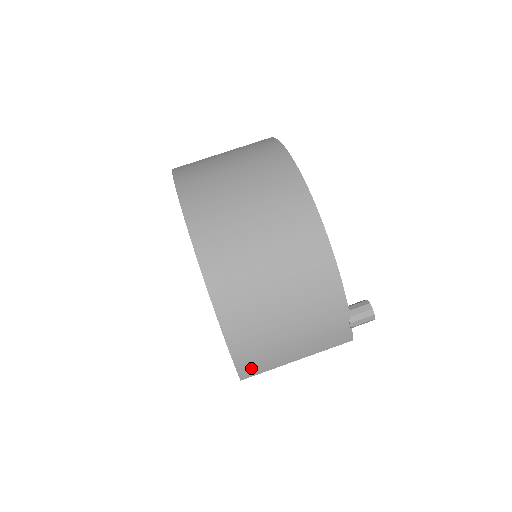
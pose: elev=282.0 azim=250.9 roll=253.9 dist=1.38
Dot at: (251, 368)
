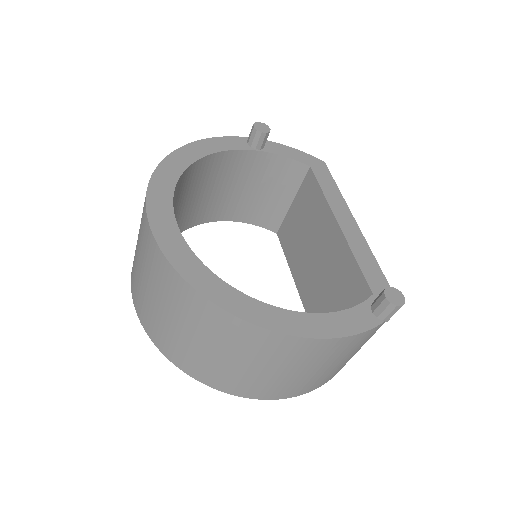
Dot at: occluded
